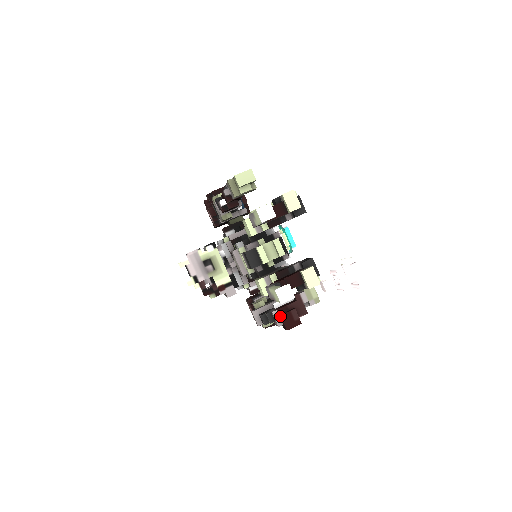
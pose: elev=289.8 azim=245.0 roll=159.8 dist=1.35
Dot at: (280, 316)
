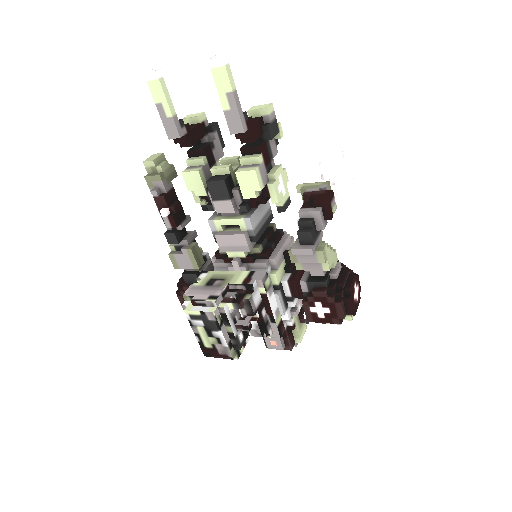
Dot at: (309, 208)
